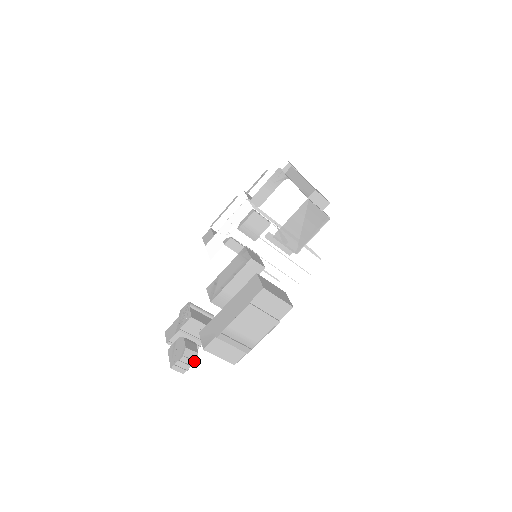
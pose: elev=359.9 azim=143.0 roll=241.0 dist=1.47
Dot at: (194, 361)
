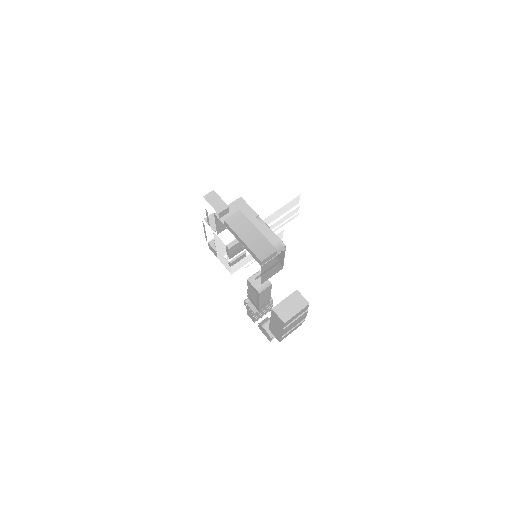
Dot at: occluded
